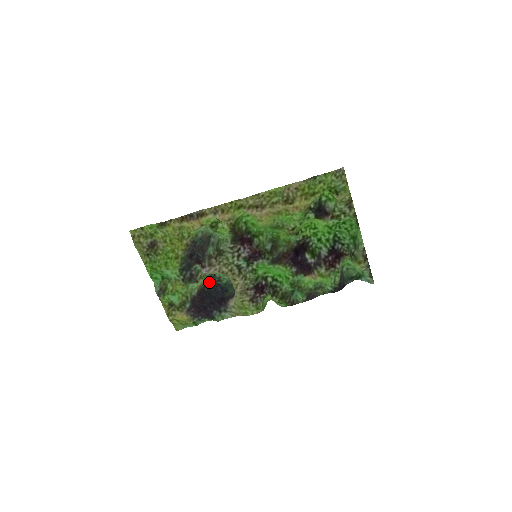
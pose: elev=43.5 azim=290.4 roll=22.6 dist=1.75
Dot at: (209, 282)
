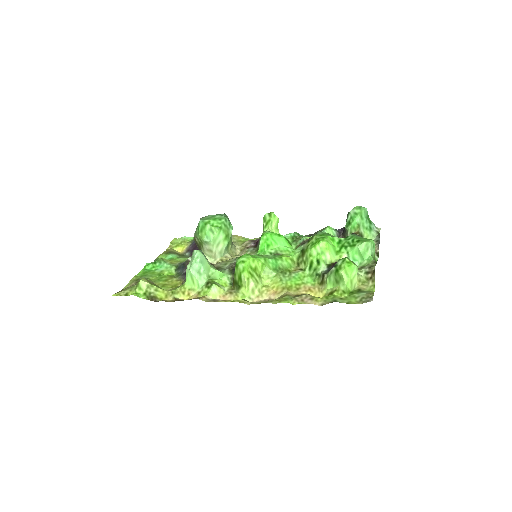
Dot at: occluded
